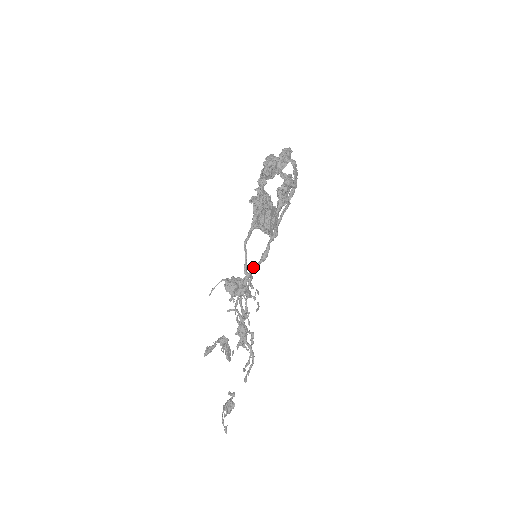
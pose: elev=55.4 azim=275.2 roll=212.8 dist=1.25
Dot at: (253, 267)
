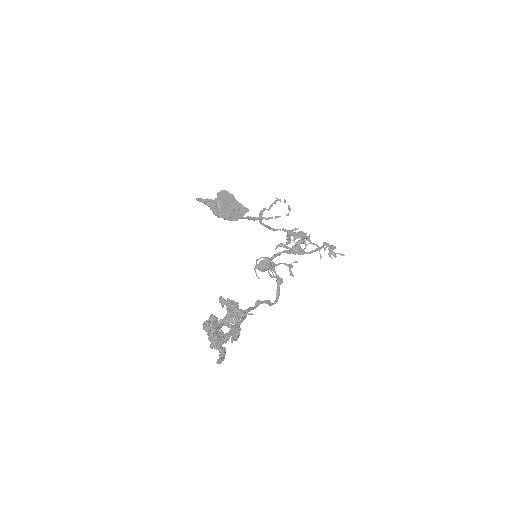
Dot at: occluded
